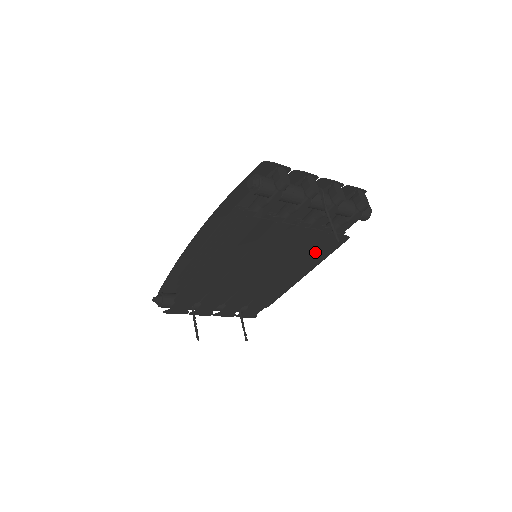
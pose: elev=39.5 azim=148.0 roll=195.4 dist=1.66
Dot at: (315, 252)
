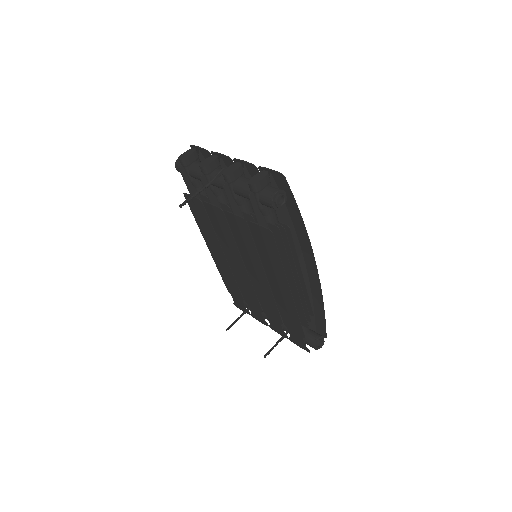
Dot at: (264, 250)
